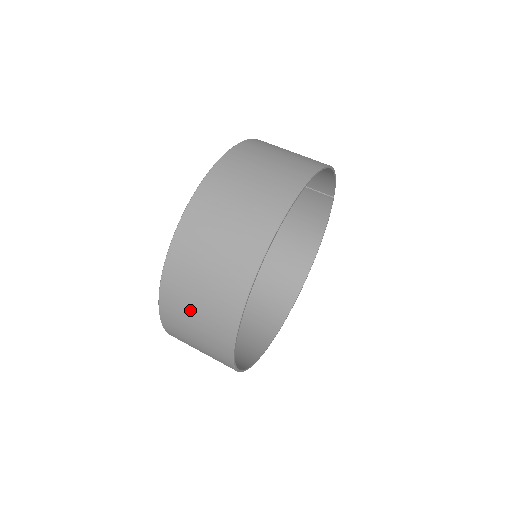
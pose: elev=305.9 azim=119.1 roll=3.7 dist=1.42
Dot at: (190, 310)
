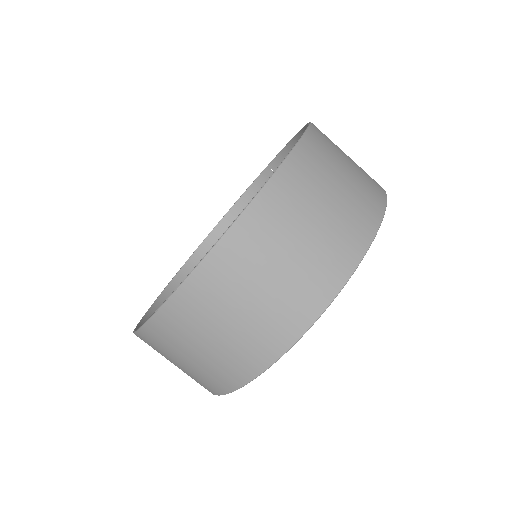
Dot at: (230, 309)
